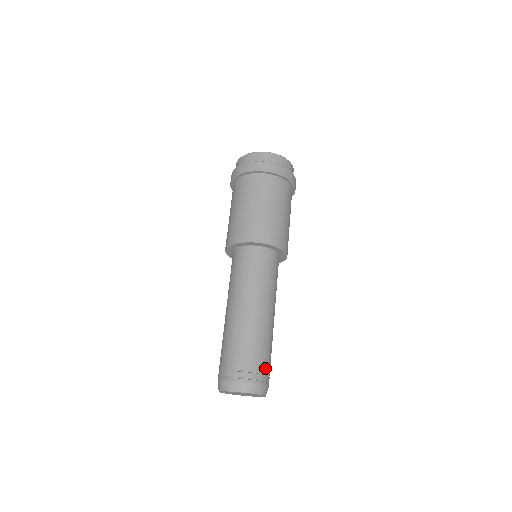
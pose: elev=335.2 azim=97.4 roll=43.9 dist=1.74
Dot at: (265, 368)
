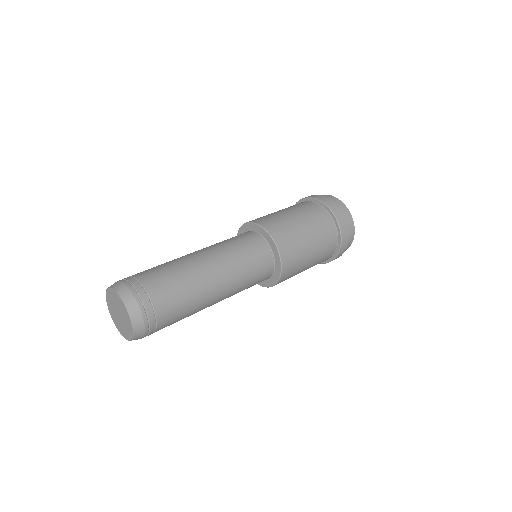
Dot at: (158, 299)
